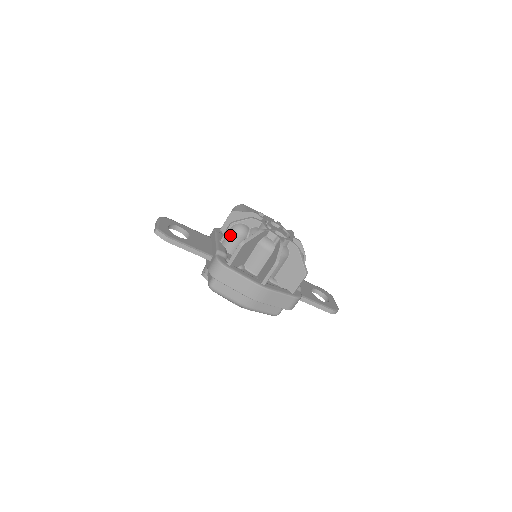
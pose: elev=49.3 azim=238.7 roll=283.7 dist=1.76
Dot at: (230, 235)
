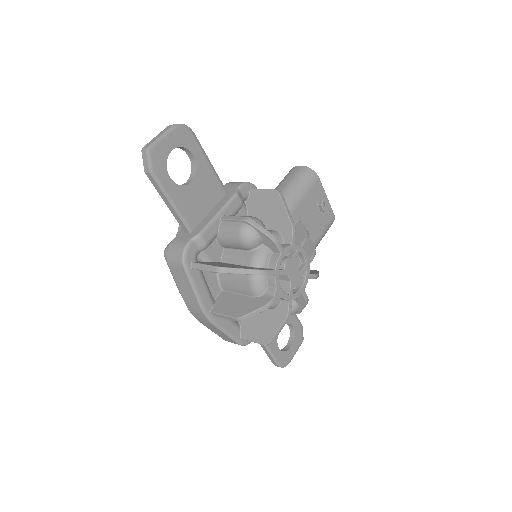
Dot at: (233, 229)
